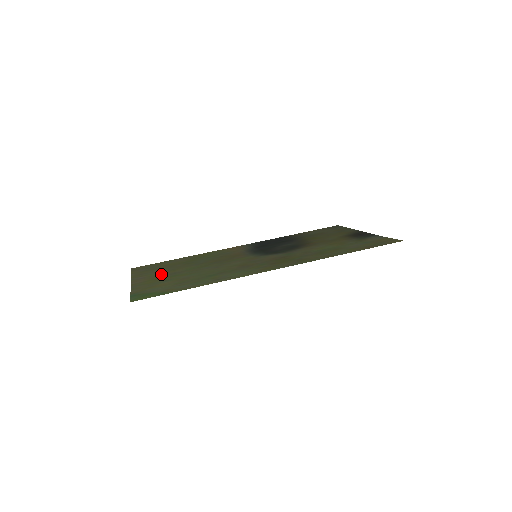
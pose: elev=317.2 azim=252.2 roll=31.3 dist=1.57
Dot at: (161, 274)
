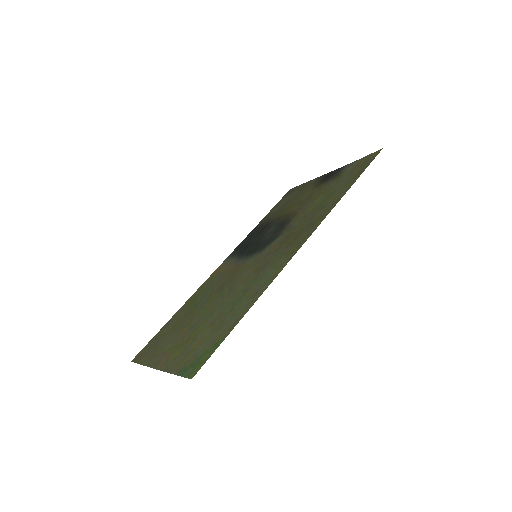
Dot at: (178, 339)
